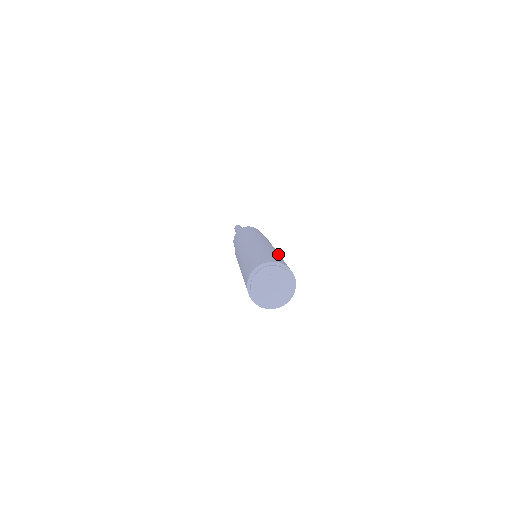
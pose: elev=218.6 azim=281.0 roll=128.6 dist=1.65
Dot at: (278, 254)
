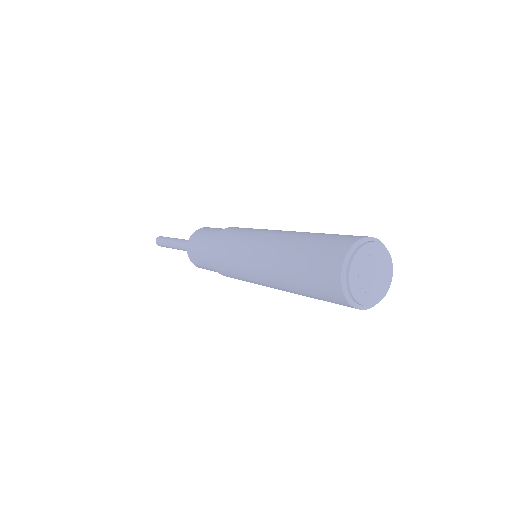
Dot at: occluded
